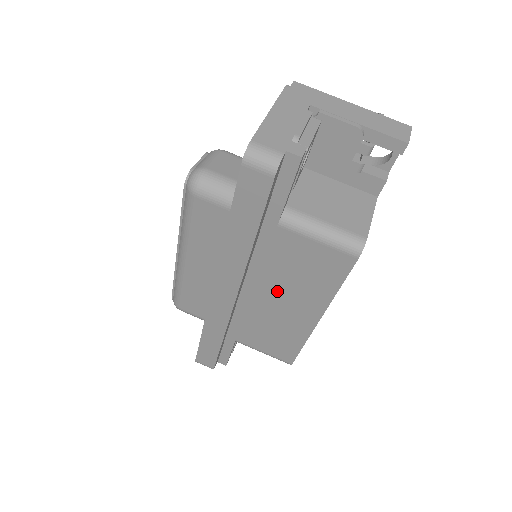
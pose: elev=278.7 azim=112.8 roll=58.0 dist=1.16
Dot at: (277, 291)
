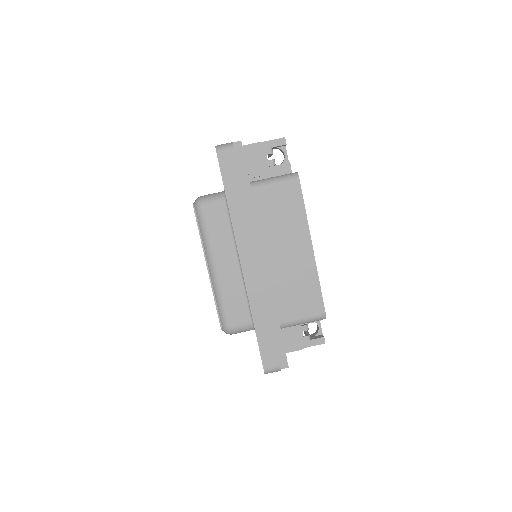
Dot at: (277, 243)
